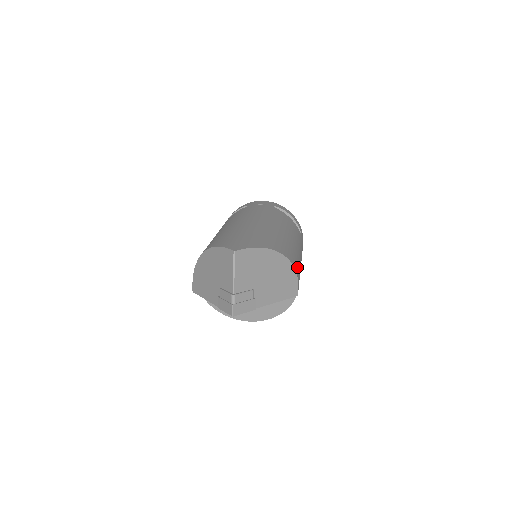
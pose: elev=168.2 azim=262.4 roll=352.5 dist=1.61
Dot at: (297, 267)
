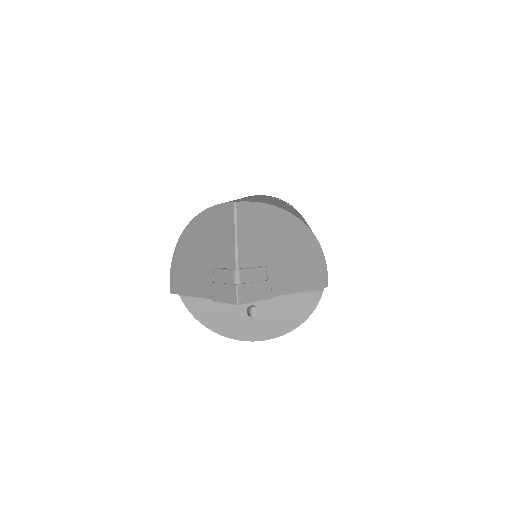
Dot at: occluded
